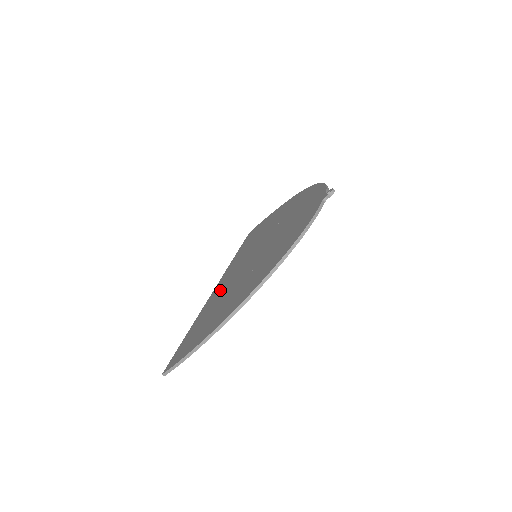
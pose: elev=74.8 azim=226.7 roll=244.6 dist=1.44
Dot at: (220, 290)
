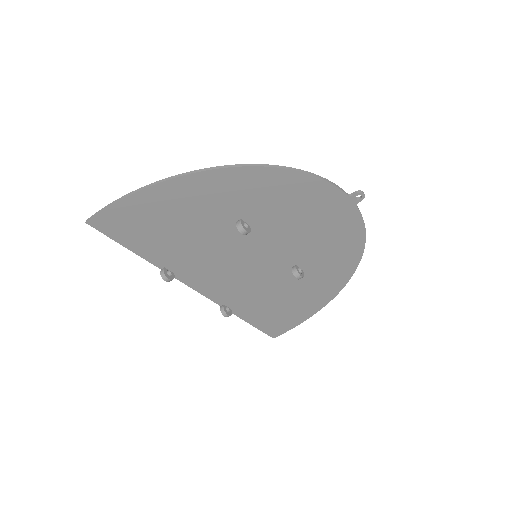
Dot at: (200, 266)
